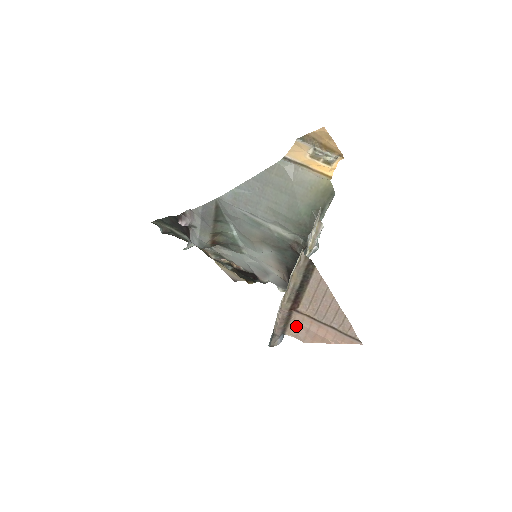
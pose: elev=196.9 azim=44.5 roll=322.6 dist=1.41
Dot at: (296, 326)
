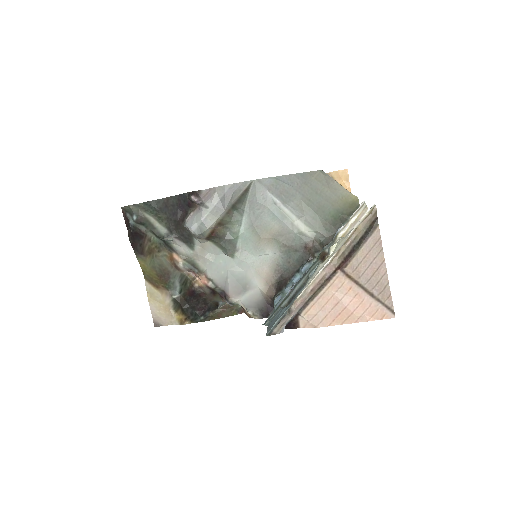
Dot at: (324, 298)
